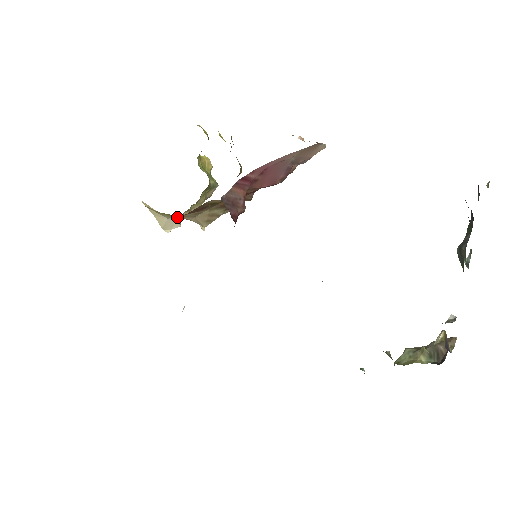
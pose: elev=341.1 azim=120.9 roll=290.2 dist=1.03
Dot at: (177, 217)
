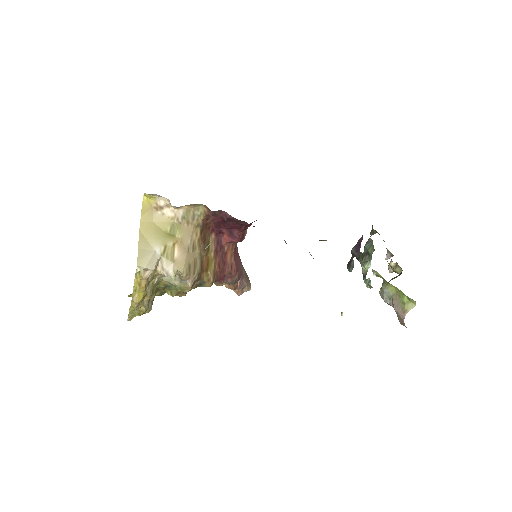
Dot at: (162, 256)
